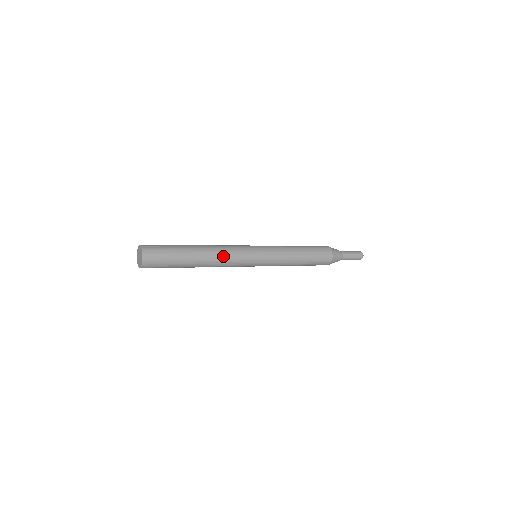
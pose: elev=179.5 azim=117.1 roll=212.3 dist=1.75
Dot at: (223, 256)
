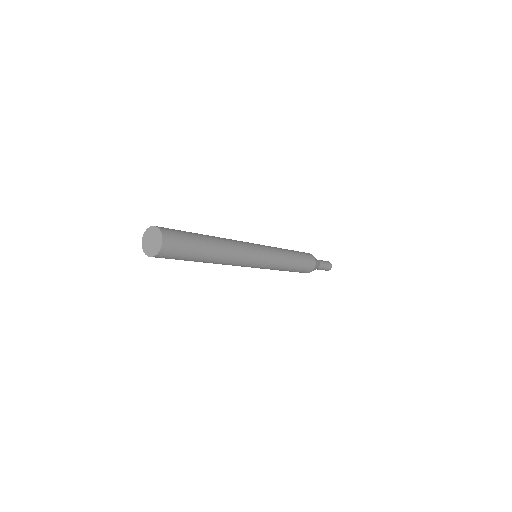
Dot at: (231, 240)
